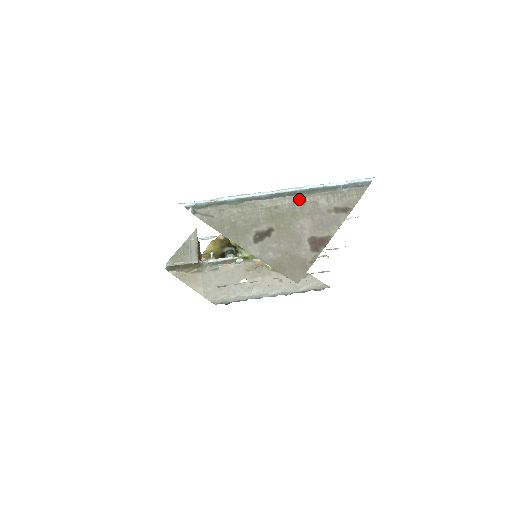
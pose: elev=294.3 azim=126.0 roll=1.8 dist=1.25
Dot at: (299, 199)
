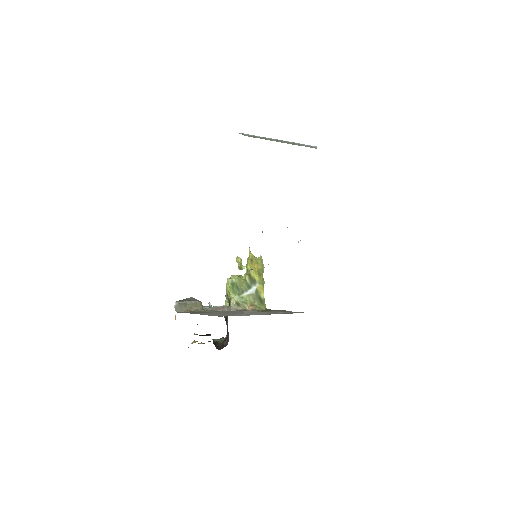
Dot at: occluded
